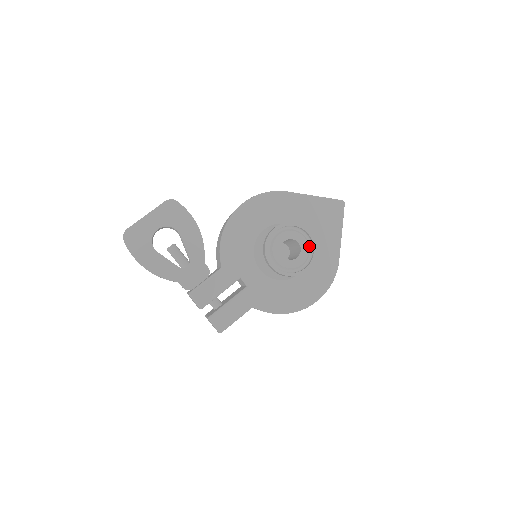
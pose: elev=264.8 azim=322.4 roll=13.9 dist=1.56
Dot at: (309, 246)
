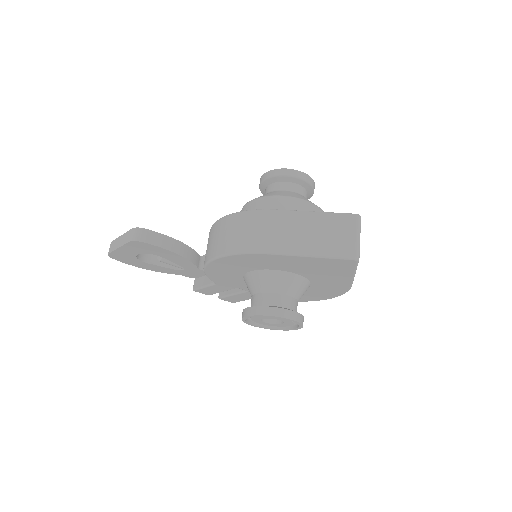
Dot at: occluded
